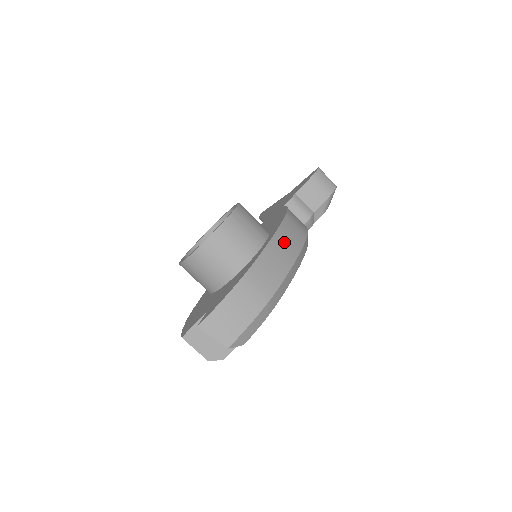
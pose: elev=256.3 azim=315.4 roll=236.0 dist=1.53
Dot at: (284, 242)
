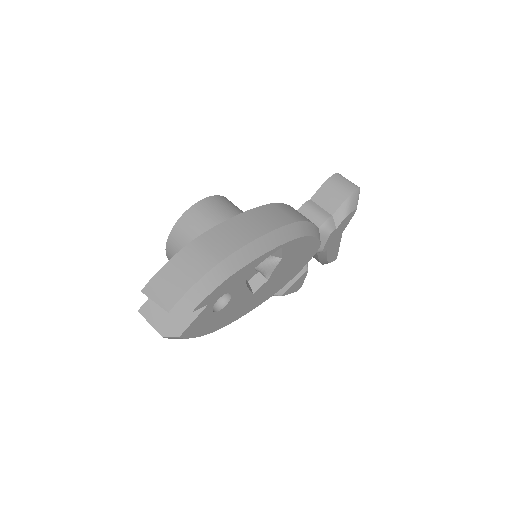
Dot at: (256, 219)
